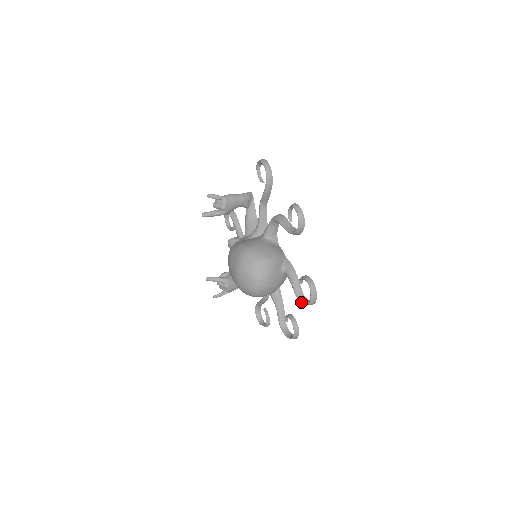
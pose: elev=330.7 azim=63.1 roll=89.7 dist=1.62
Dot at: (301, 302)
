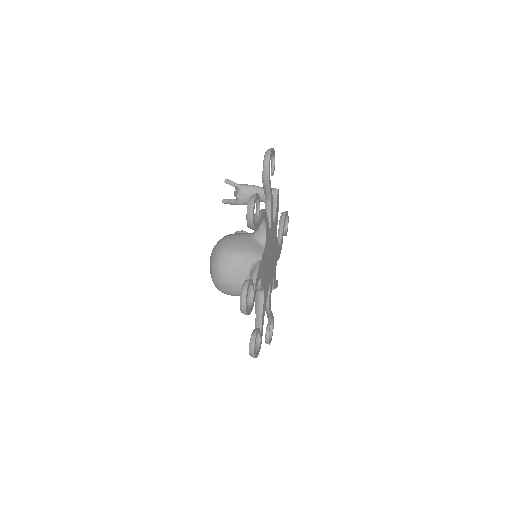
Dot at: occluded
